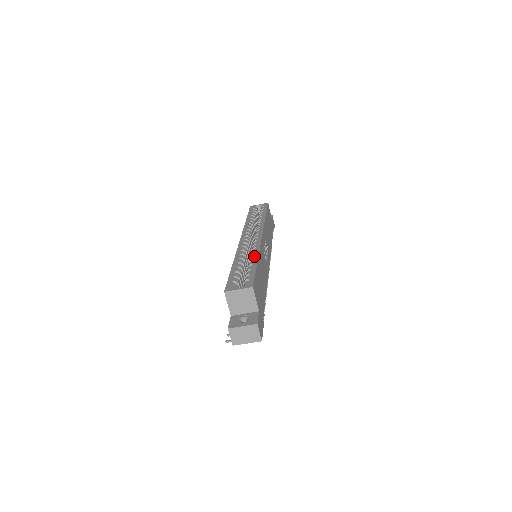
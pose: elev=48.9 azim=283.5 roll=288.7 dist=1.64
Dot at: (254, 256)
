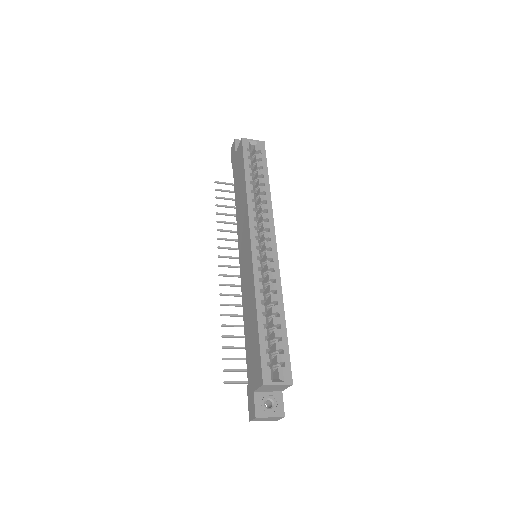
Dot at: (279, 305)
